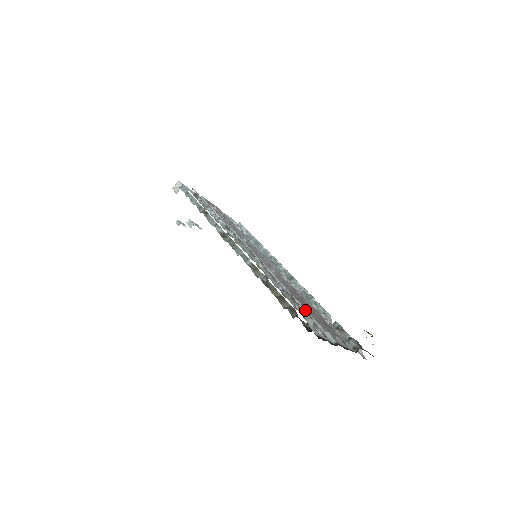
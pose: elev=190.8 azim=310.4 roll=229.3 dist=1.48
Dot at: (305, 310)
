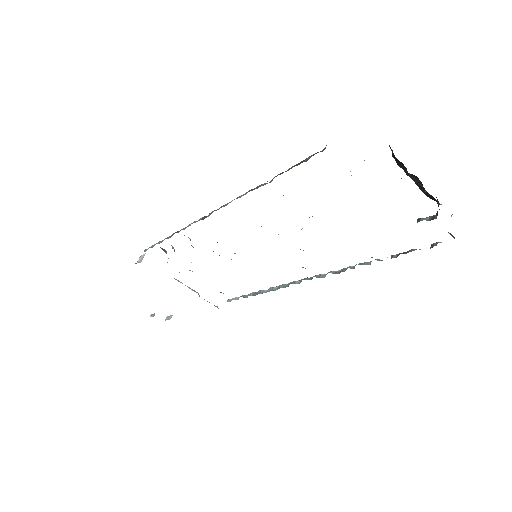
Dot at: occluded
